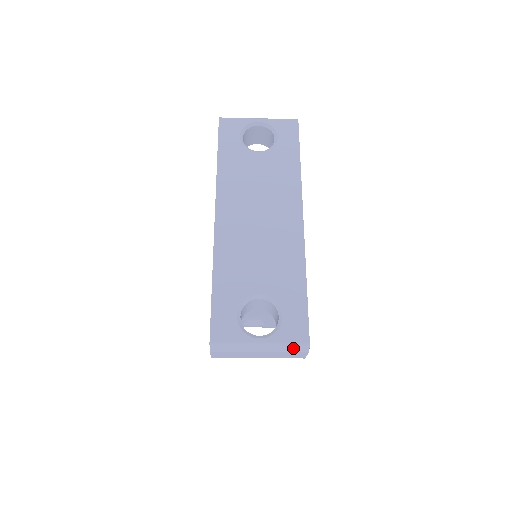
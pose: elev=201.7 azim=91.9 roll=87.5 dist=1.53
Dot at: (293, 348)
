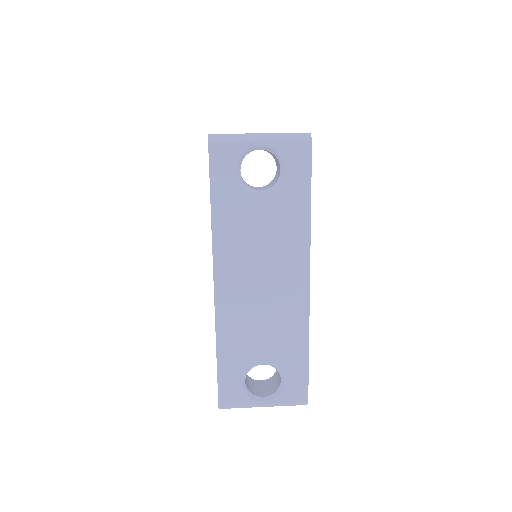
Dot at: (293, 405)
